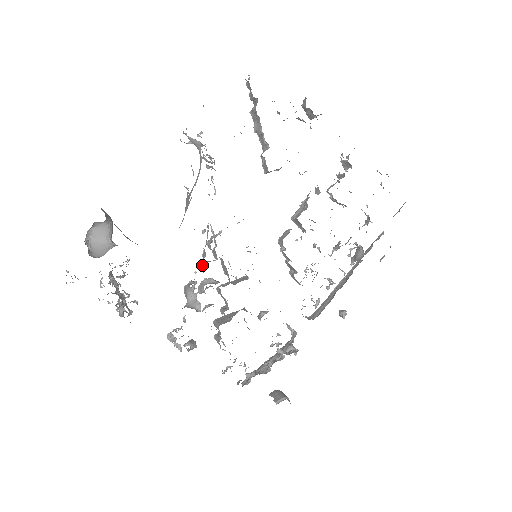
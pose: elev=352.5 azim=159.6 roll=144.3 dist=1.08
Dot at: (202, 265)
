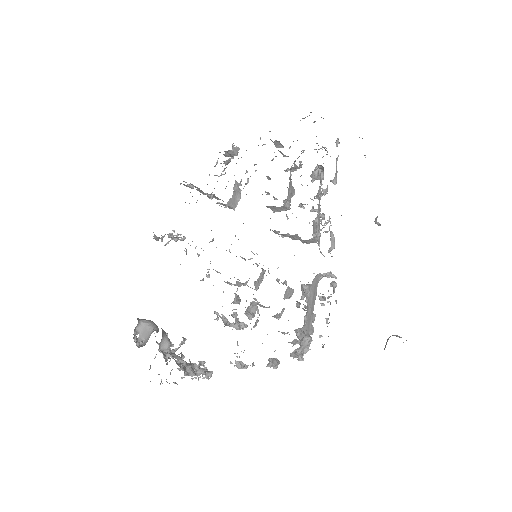
Dot at: occluded
